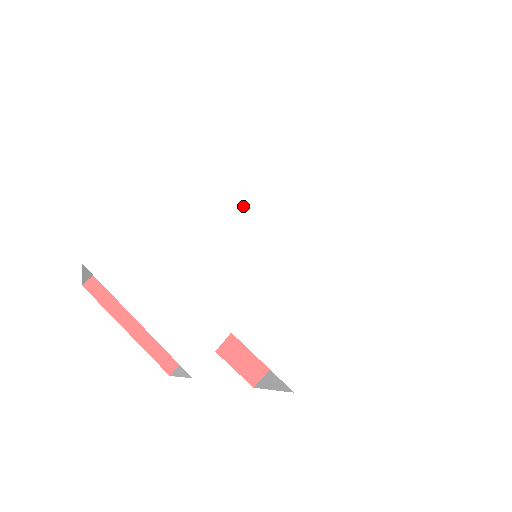
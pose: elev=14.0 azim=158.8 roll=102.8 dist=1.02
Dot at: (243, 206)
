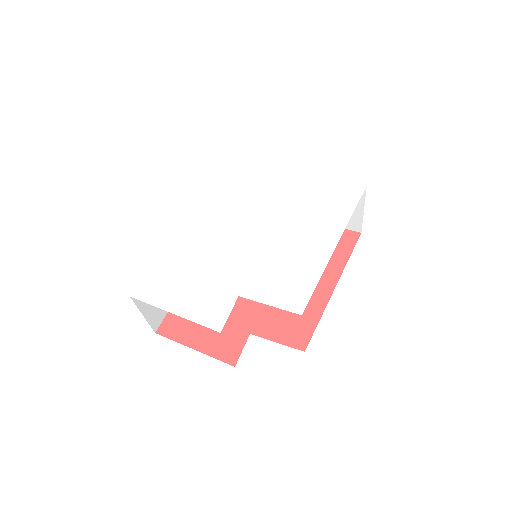
Dot at: (221, 223)
